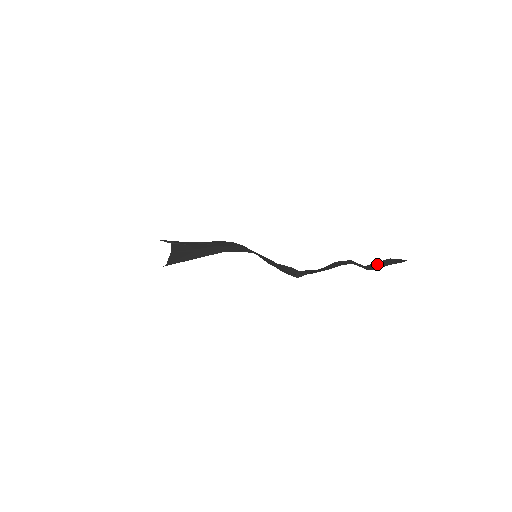
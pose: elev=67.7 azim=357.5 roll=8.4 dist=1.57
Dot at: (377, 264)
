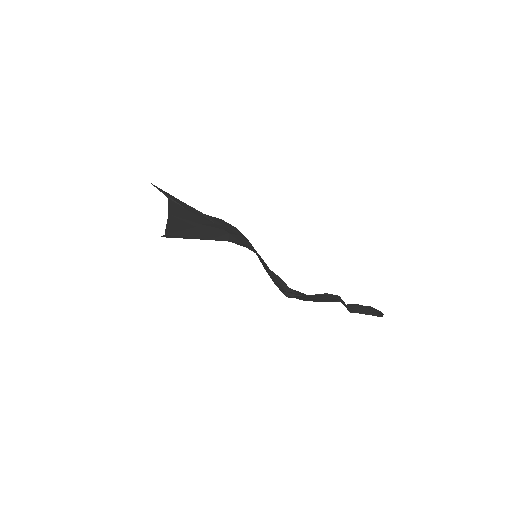
Dot at: (358, 307)
